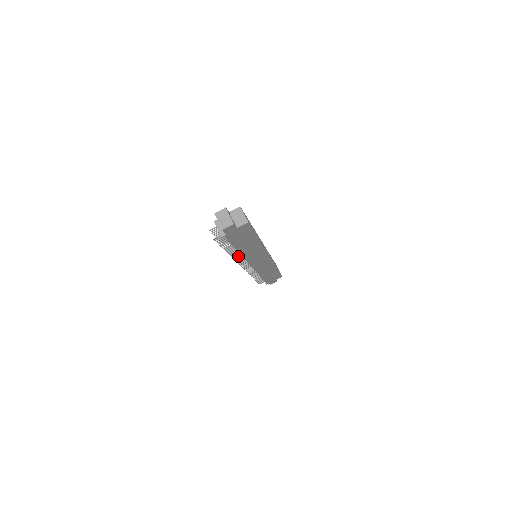
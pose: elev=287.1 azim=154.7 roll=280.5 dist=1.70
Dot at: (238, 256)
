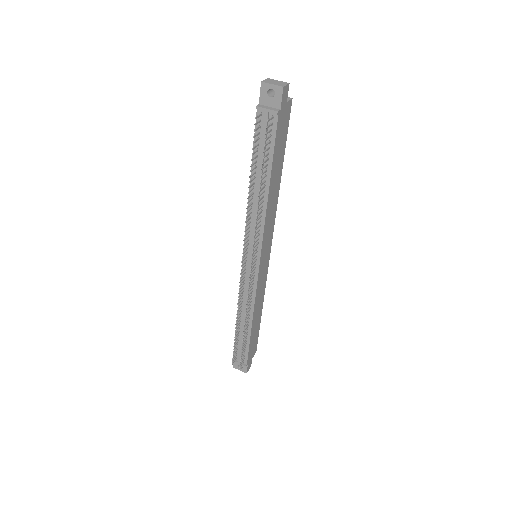
Dot at: (257, 222)
